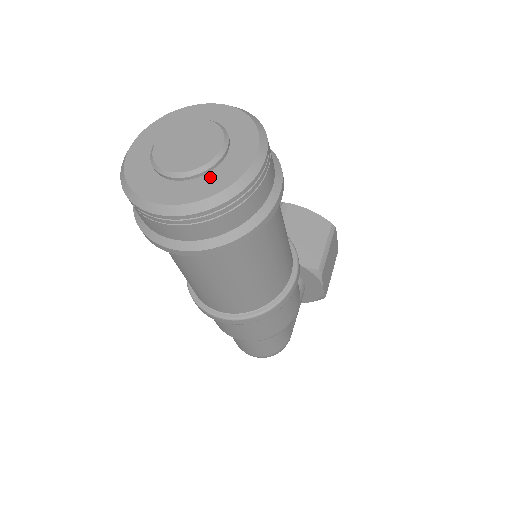
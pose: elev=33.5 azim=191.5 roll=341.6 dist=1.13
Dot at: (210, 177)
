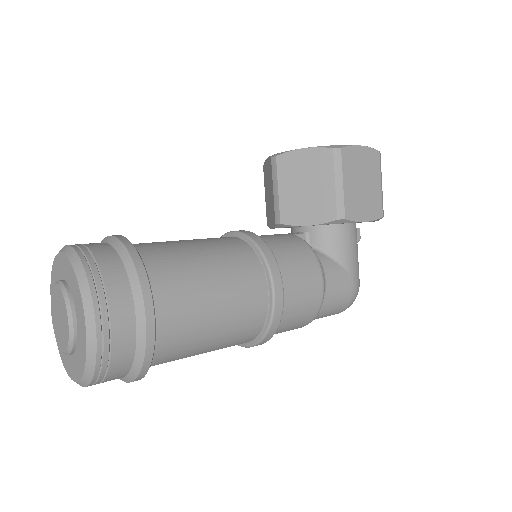
Dot at: (78, 351)
